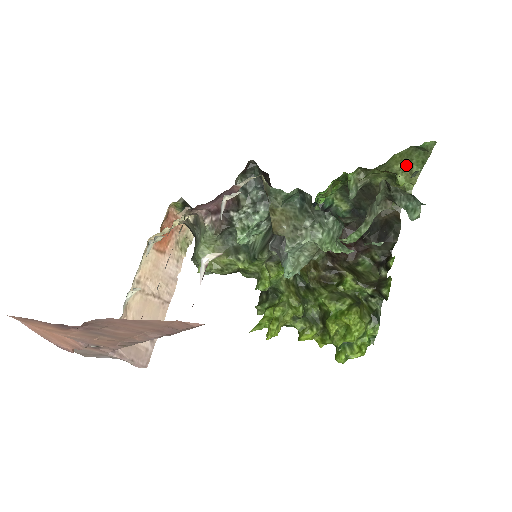
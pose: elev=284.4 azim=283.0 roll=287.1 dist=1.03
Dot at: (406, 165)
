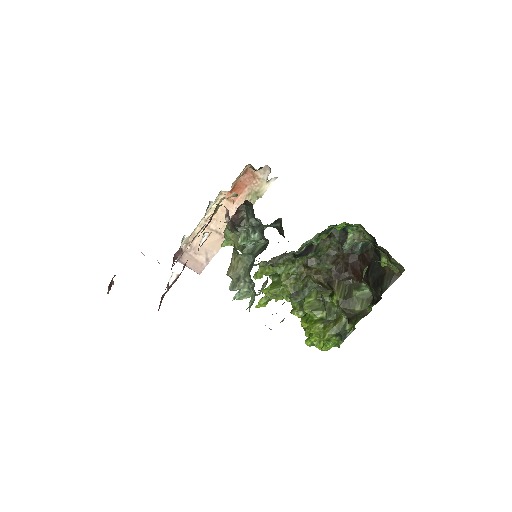
Dot at: (386, 256)
